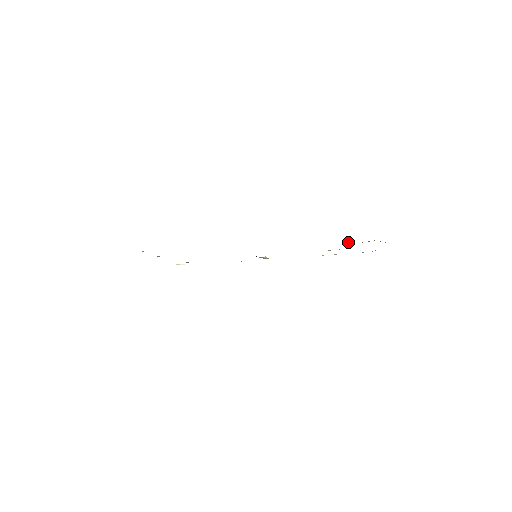
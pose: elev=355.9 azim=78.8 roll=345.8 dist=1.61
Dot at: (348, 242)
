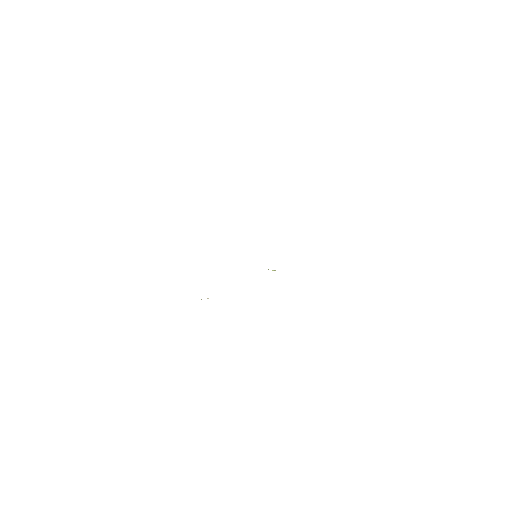
Dot at: occluded
